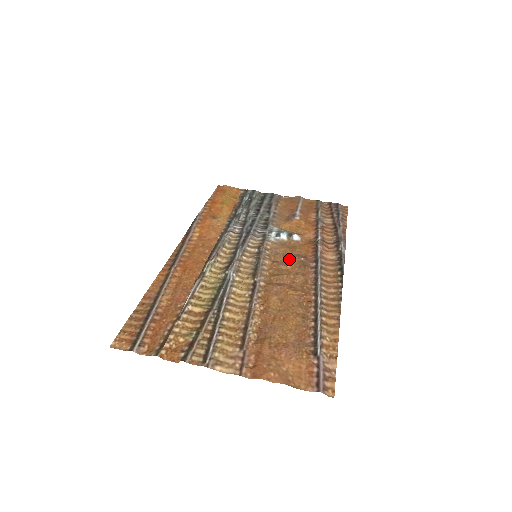
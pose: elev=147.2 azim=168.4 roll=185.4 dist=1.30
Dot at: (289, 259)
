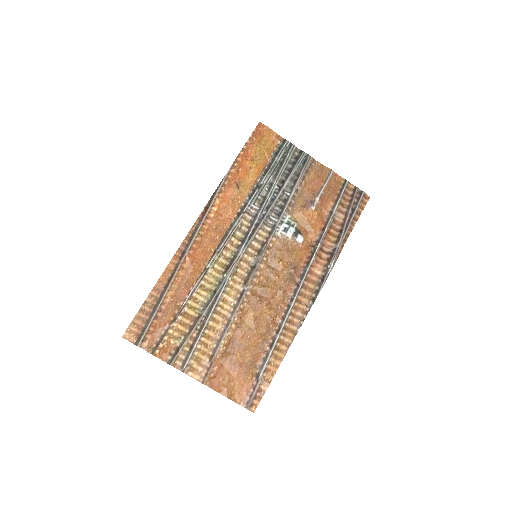
Dot at: (281, 268)
